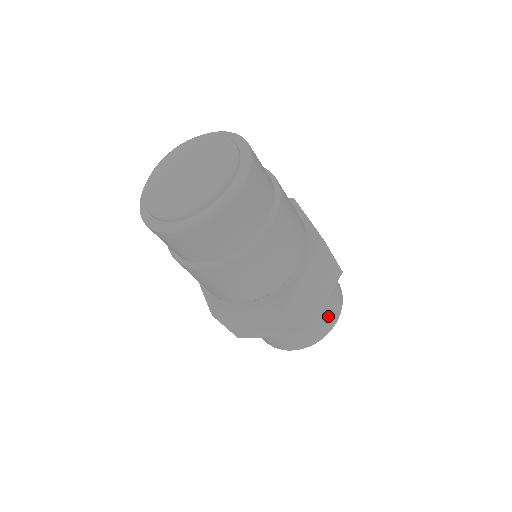
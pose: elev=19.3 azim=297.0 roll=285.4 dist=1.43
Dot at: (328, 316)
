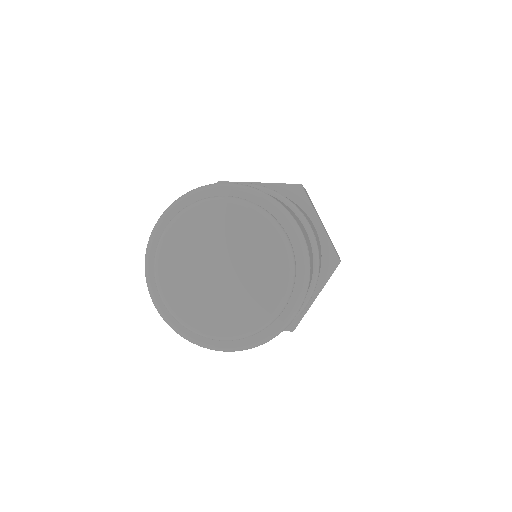
Dot at: occluded
